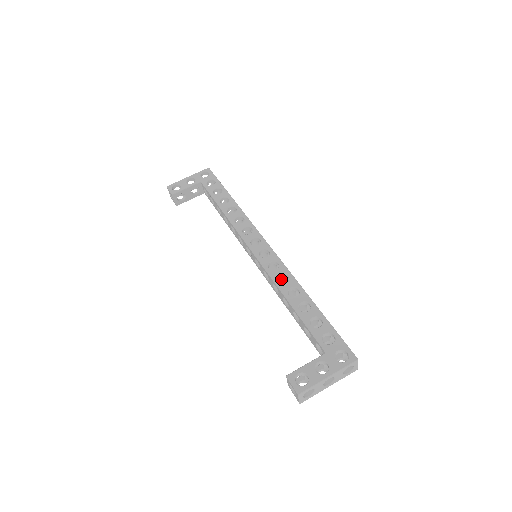
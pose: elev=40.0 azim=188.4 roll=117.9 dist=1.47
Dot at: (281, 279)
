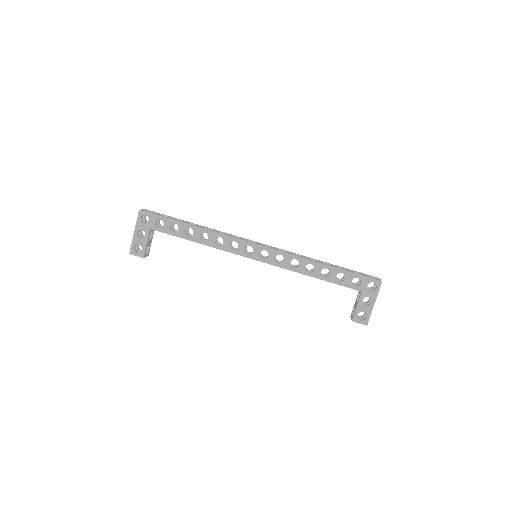
Dot at: occluded
